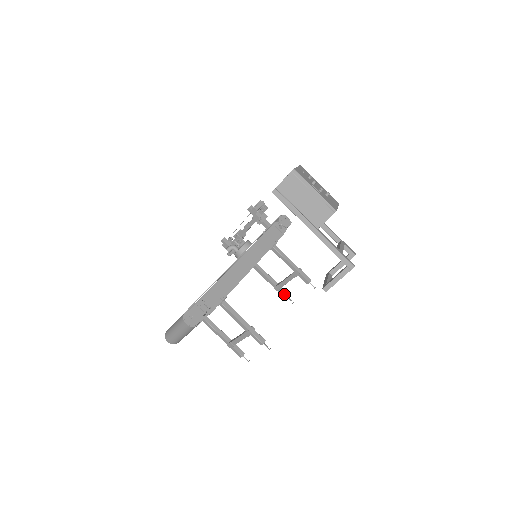
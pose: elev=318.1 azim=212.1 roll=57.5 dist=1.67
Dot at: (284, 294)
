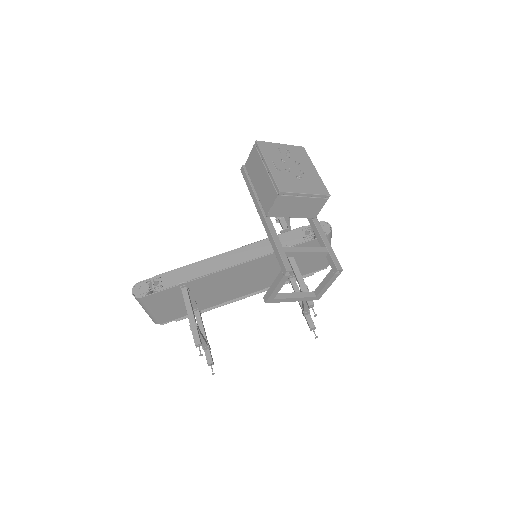
Dot at: (308, 322)
